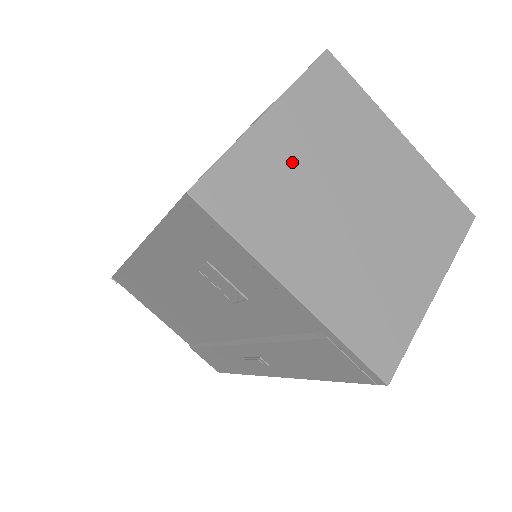
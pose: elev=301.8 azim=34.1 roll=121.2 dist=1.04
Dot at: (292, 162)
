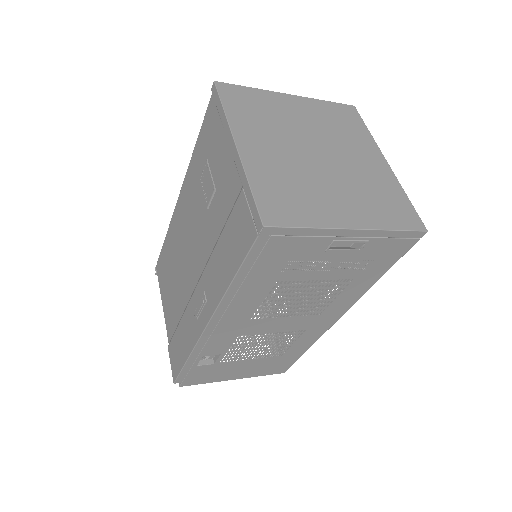
Dot at: (289, 114)
